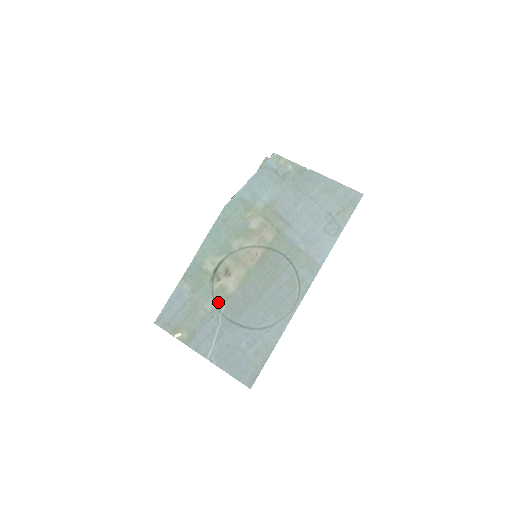
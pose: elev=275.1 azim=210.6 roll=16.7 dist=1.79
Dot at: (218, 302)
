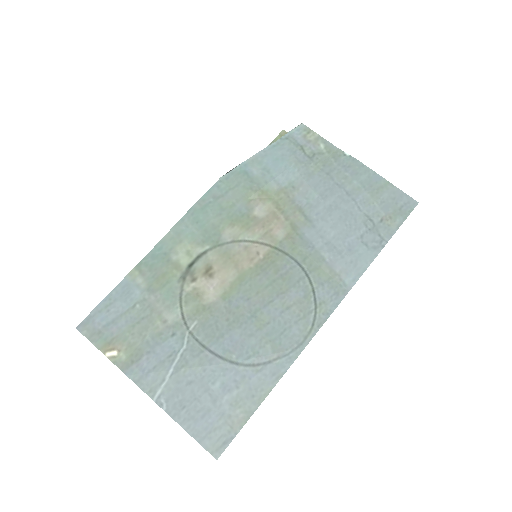
Dot at: (187, 313)
